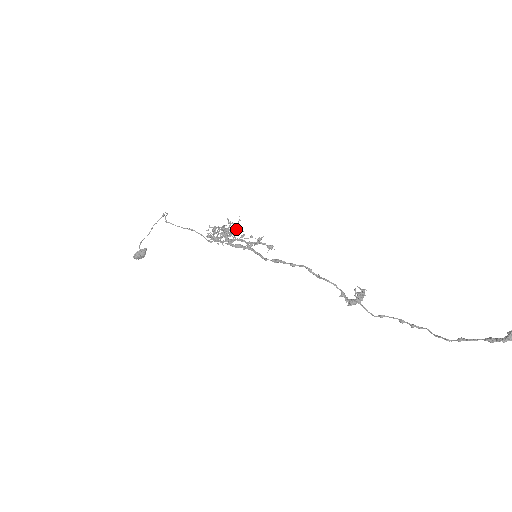
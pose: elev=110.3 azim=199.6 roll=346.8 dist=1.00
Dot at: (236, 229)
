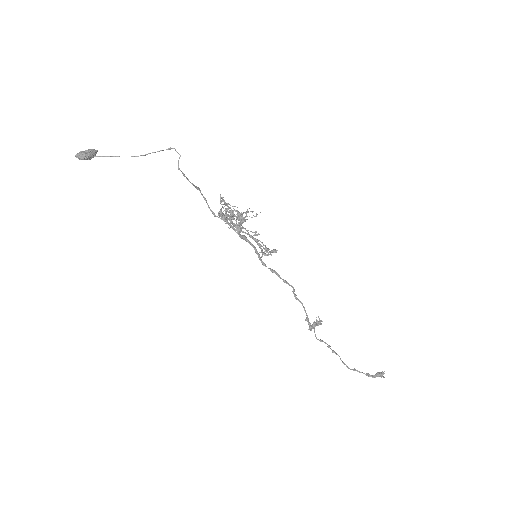
Dot at: occluded
